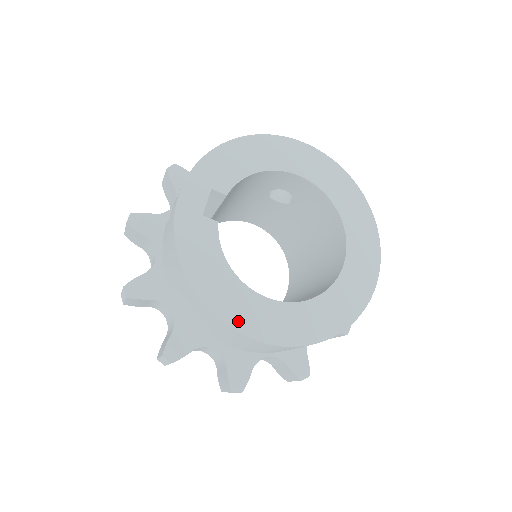
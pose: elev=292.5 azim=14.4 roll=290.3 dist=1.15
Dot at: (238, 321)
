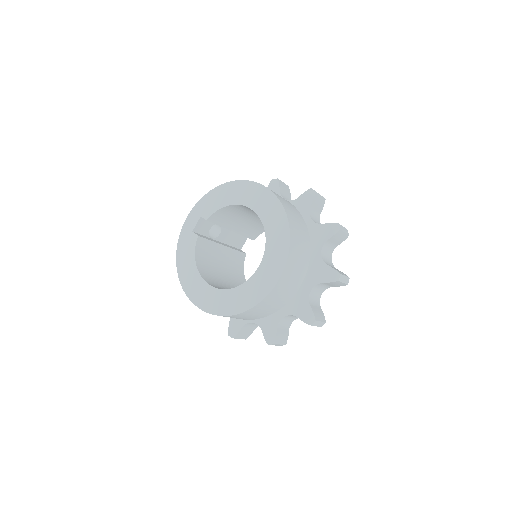
Dot at: (190, 292)
